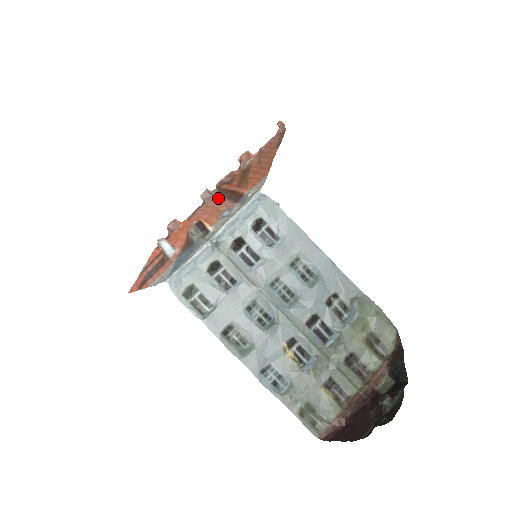
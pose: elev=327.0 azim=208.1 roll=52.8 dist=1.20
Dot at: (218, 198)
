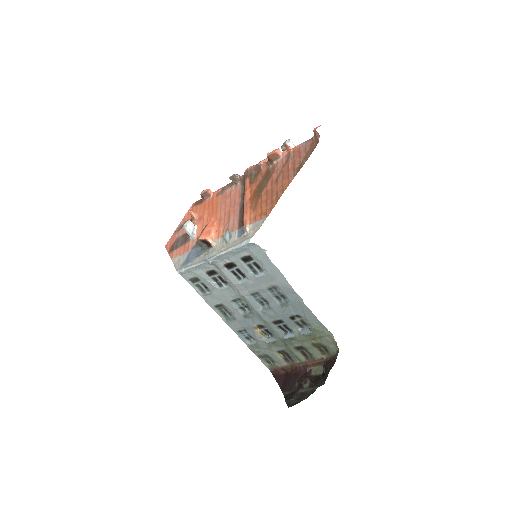
Dot at: (238, 195)
